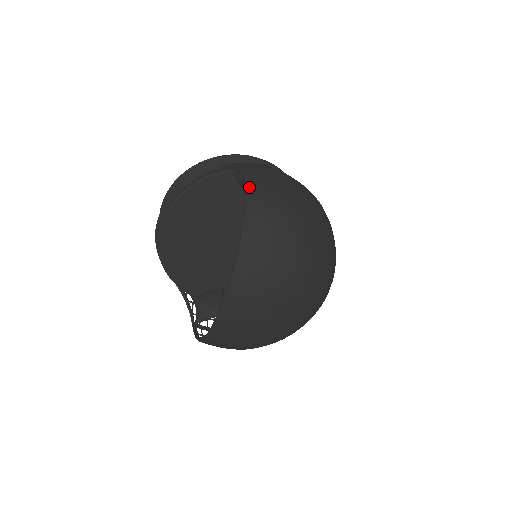
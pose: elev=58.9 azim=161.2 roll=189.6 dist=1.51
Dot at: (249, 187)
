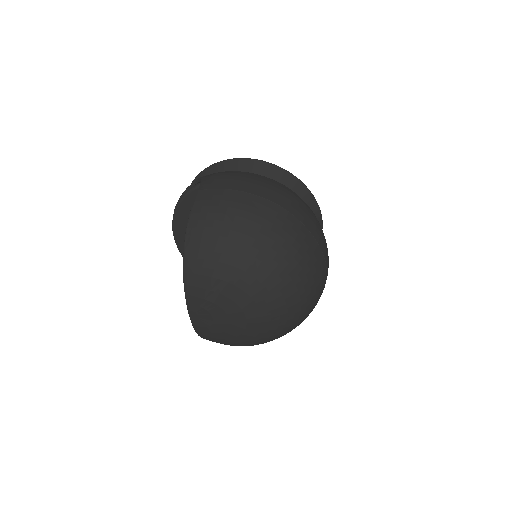
Dot at: (194, 205)
